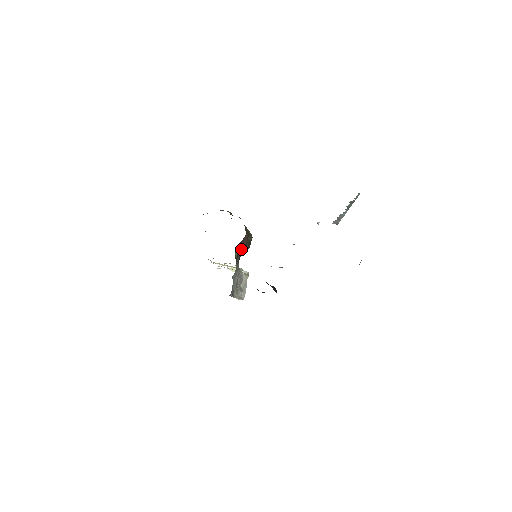
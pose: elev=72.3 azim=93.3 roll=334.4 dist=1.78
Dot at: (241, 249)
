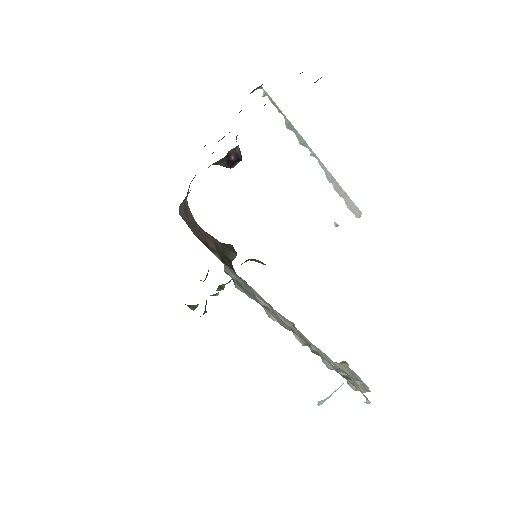
Dot at: (212, 246)
